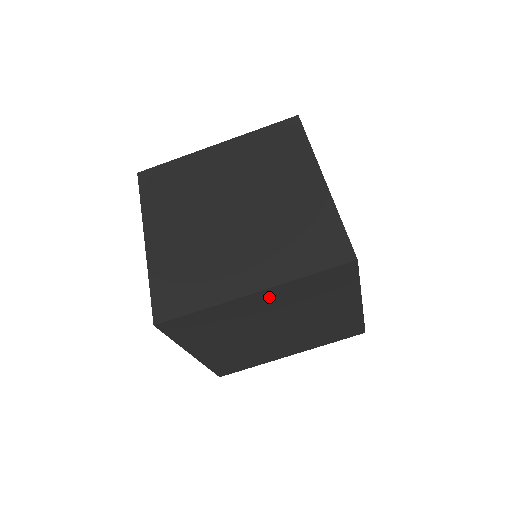
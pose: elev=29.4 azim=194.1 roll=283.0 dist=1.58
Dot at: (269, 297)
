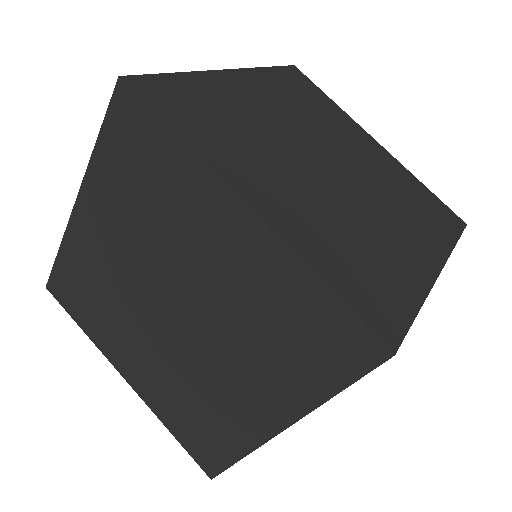
Dot at: occluded
